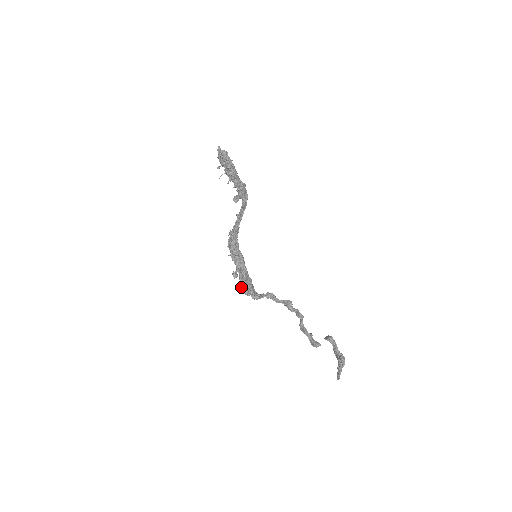
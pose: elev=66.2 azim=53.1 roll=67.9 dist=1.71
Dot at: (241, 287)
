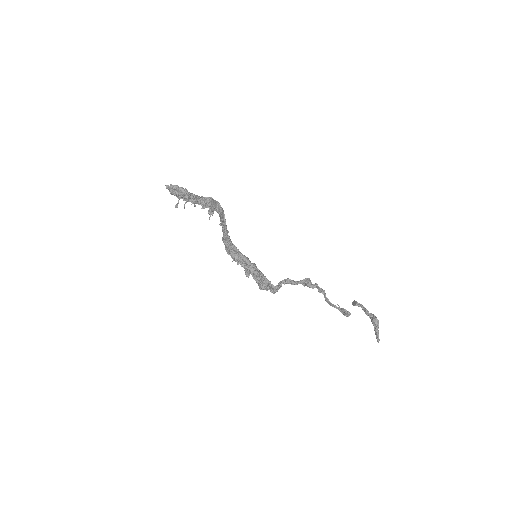
Dot at: (258, 284)
